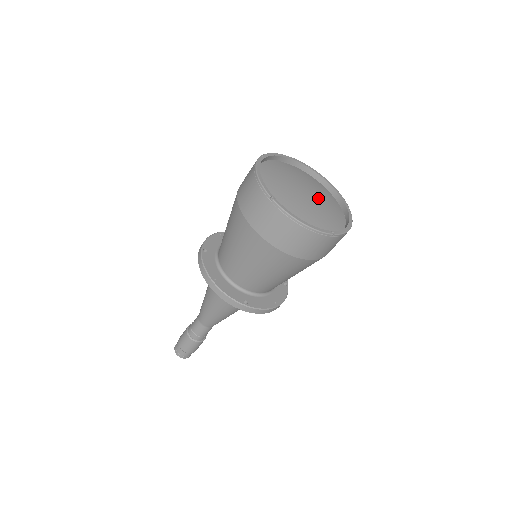
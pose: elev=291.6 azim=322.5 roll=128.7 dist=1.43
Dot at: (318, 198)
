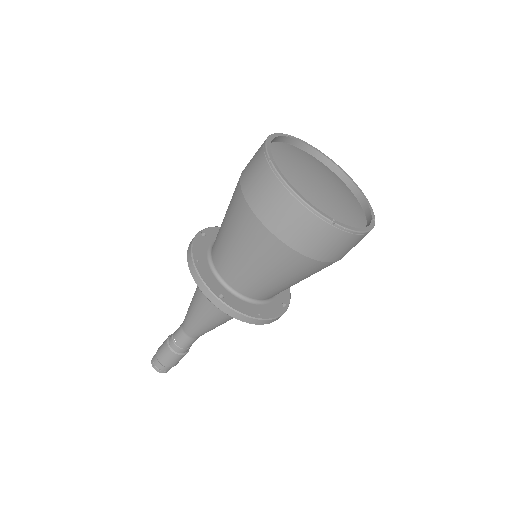
Dot at: (337, 193)
